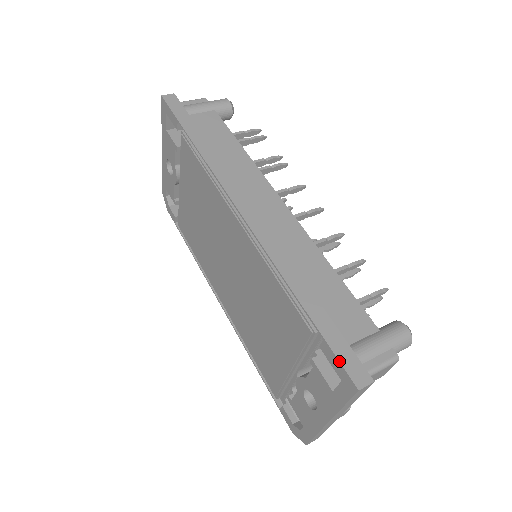
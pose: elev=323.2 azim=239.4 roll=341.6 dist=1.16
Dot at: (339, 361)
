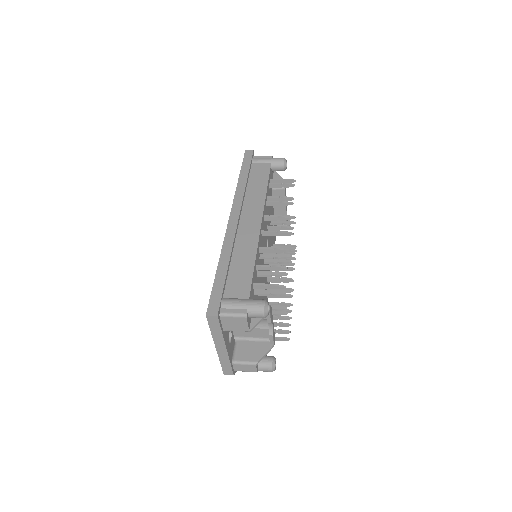
Dot at: (209, 300)
